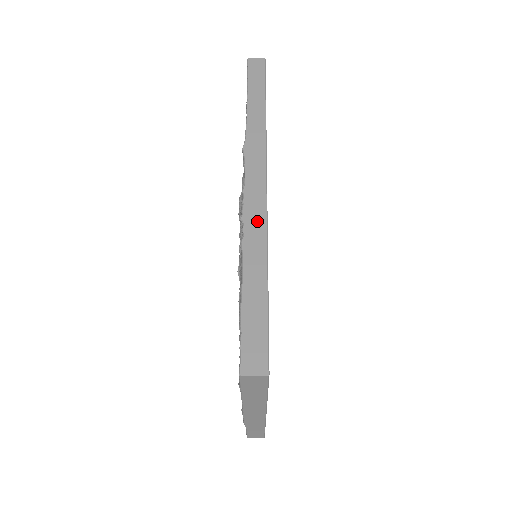
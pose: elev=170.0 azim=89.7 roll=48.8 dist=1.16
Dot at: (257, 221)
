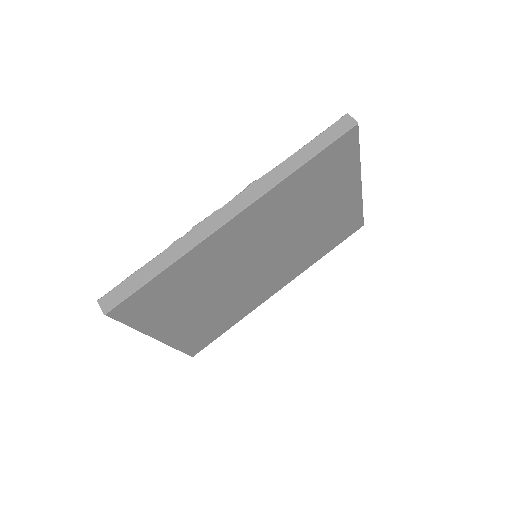
Dot at: (197, 236)
